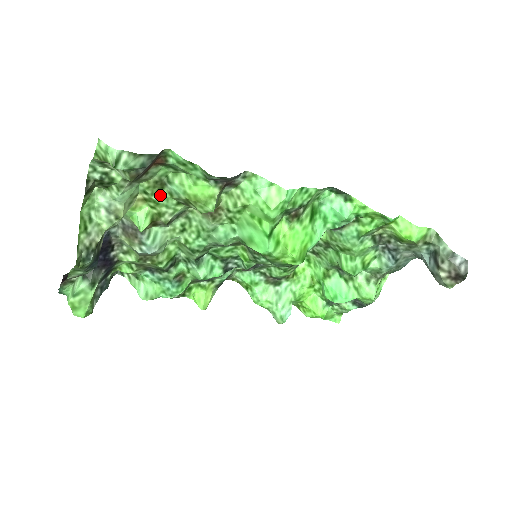
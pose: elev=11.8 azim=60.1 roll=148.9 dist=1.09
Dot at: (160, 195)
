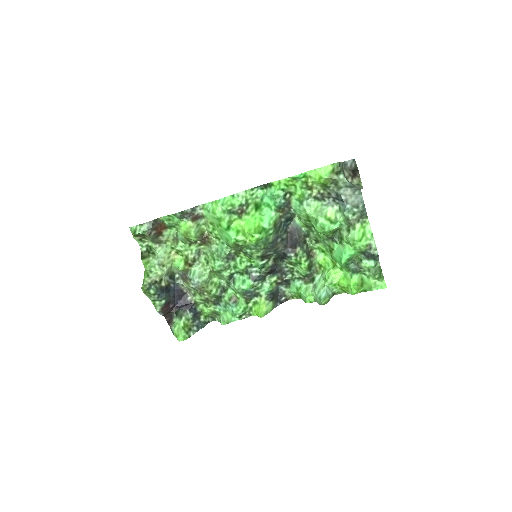
Dot at: (179, 246)
